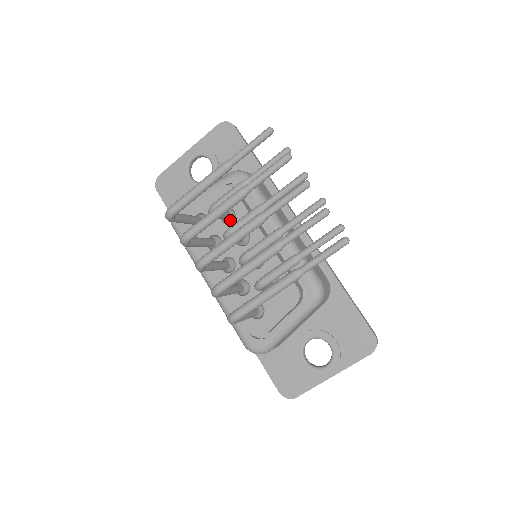
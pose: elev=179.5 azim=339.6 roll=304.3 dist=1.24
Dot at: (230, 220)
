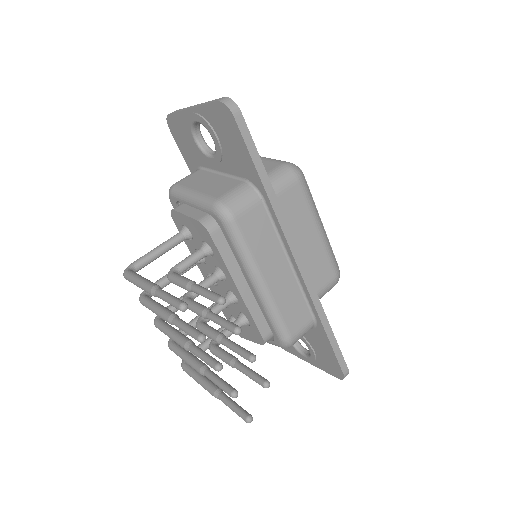
Dot at: occluded
